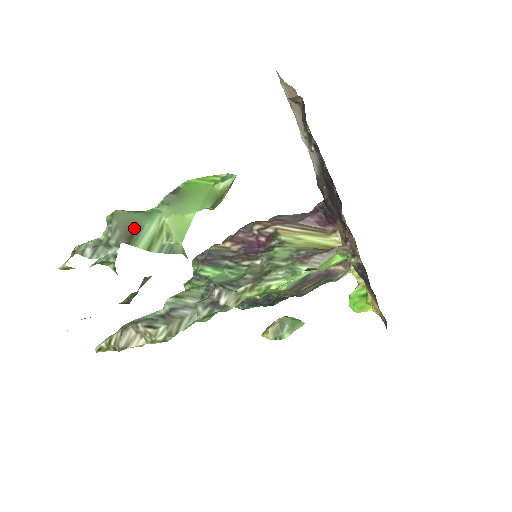
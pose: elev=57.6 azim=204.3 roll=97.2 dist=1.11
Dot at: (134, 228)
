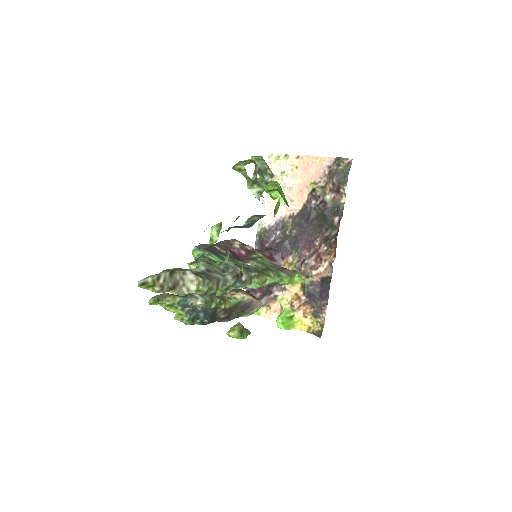
Dot at: occluded
